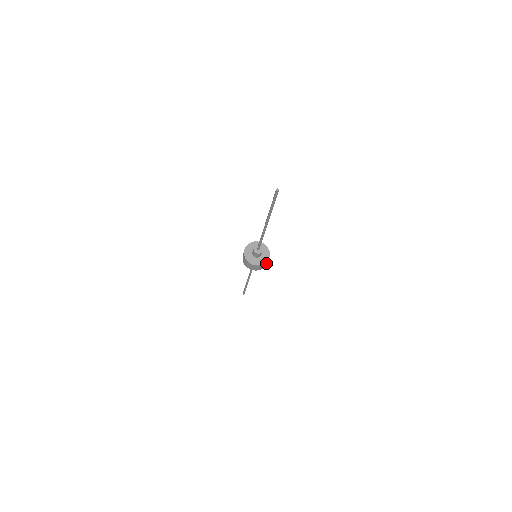
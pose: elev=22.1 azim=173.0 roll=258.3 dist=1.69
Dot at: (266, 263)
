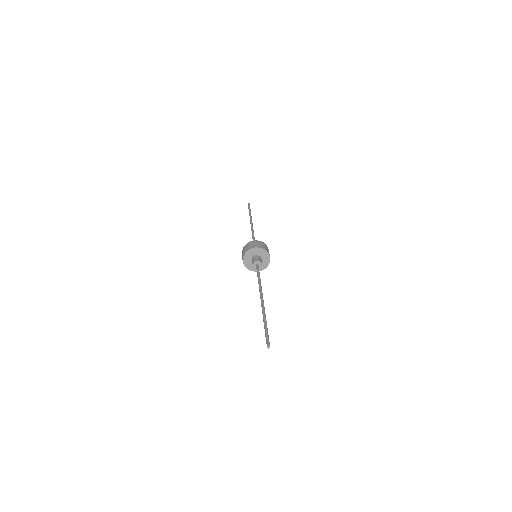
Dot at: occluded
